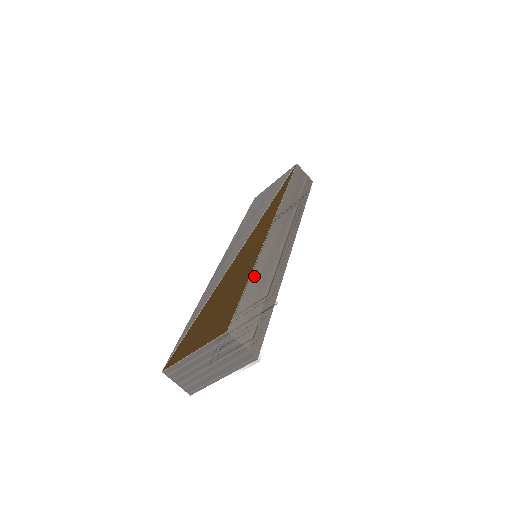
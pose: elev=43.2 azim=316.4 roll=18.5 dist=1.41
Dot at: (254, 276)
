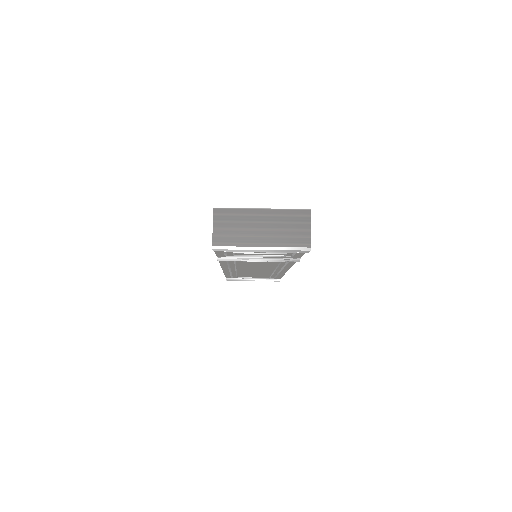
Dot at: occluded
